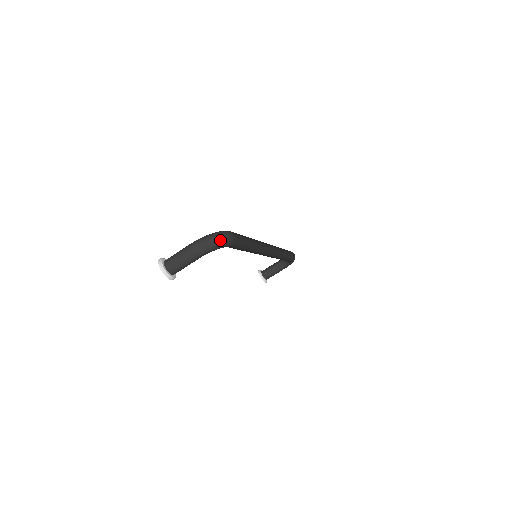
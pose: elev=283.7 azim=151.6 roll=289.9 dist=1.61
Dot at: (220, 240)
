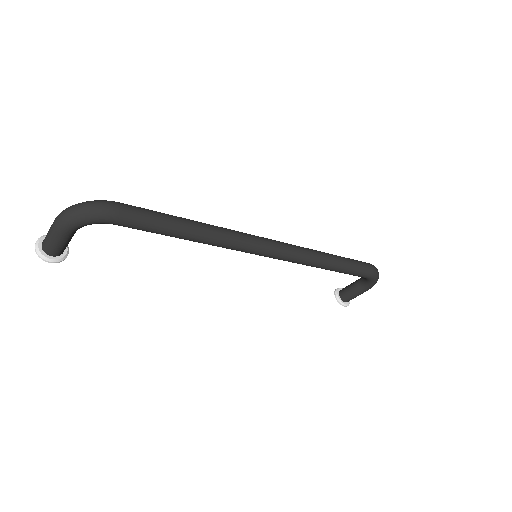
Dot at: (84, 211)
